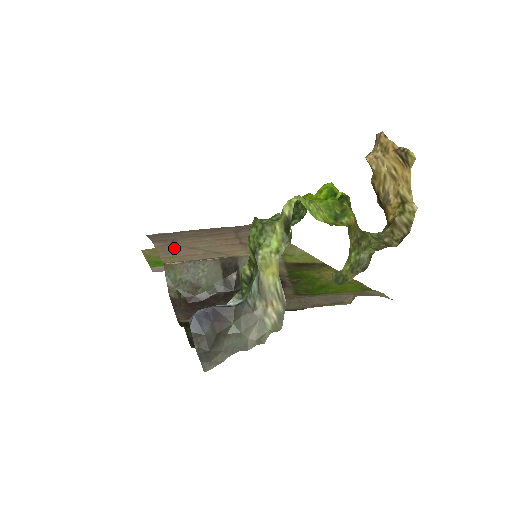
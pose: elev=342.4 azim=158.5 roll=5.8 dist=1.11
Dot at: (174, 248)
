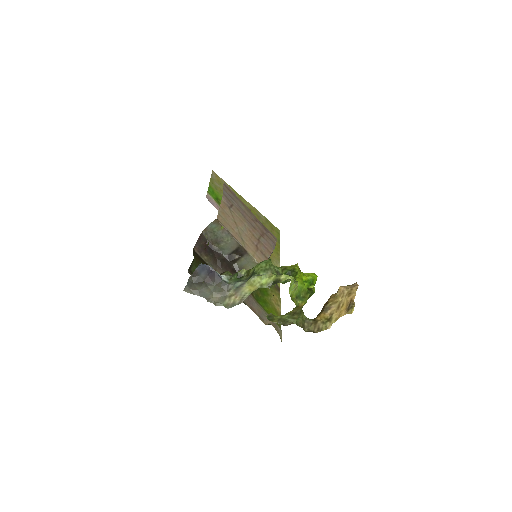
Dot at: (228, 212)
